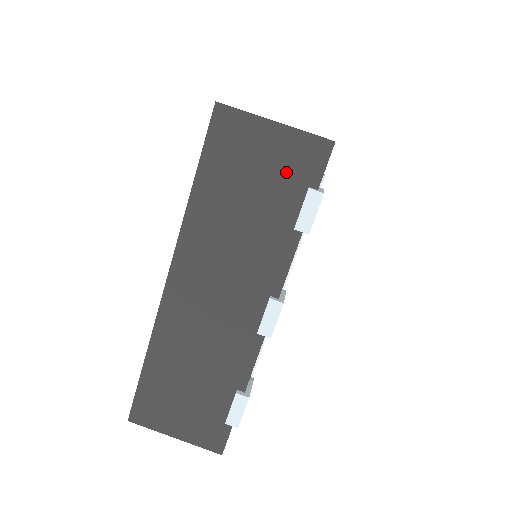
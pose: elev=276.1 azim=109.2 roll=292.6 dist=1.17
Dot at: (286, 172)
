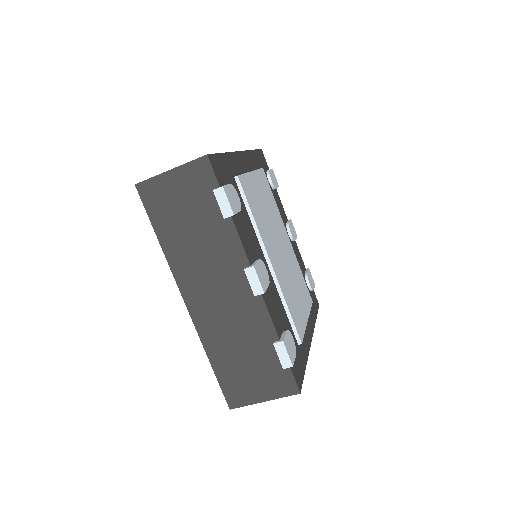
Dot at: (196, 191)
